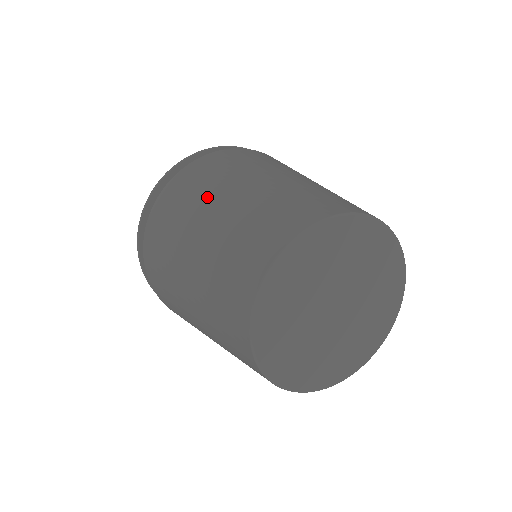
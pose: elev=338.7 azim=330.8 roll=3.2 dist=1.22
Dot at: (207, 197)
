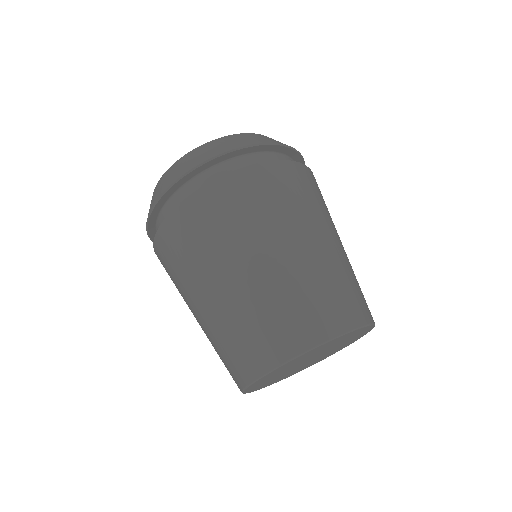
Dot at: (190, 284)
